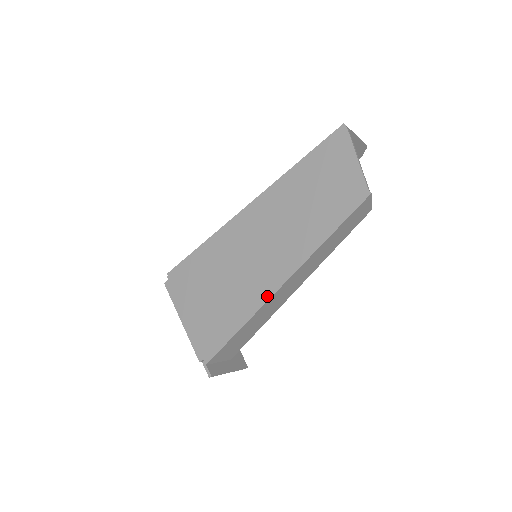
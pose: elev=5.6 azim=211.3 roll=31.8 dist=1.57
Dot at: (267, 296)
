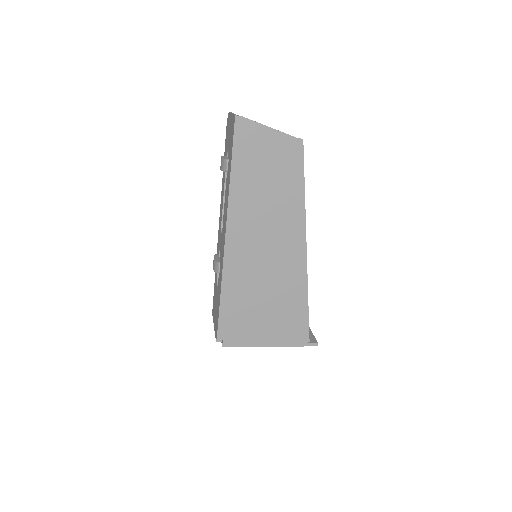
Dot at: (304, 265)
